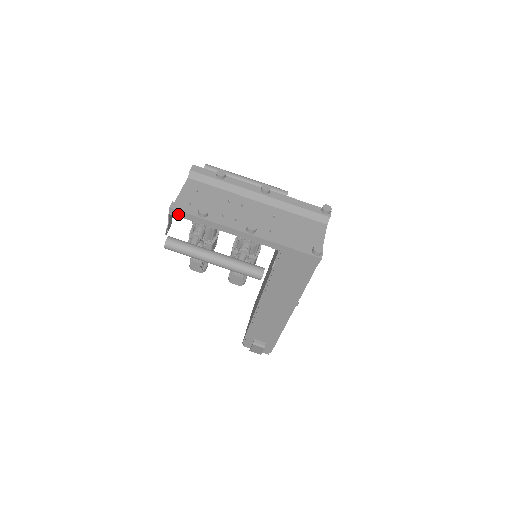
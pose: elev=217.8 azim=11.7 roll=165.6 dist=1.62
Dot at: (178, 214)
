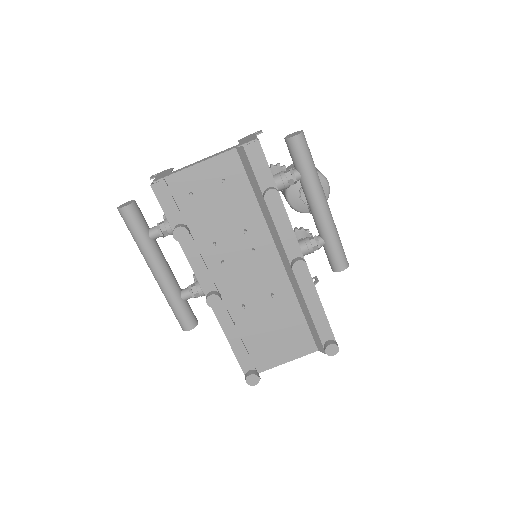
Dot at: (159, 197)
